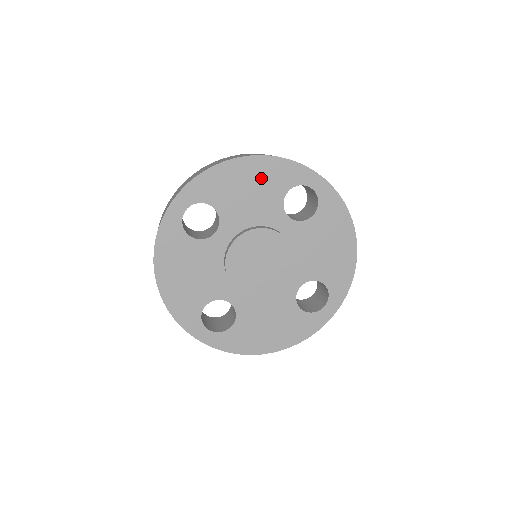
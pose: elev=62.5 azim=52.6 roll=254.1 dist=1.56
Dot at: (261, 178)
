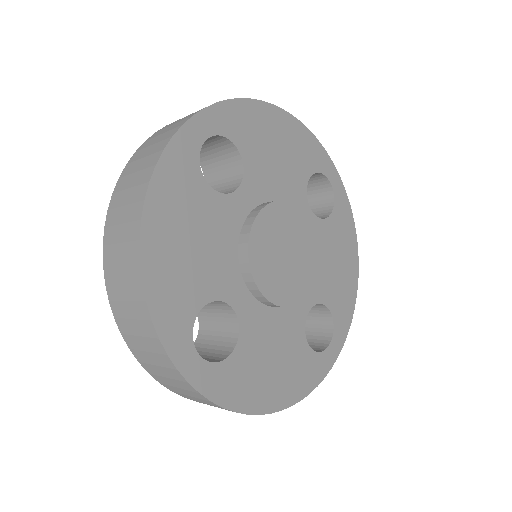
Dot at: (291, 144)
